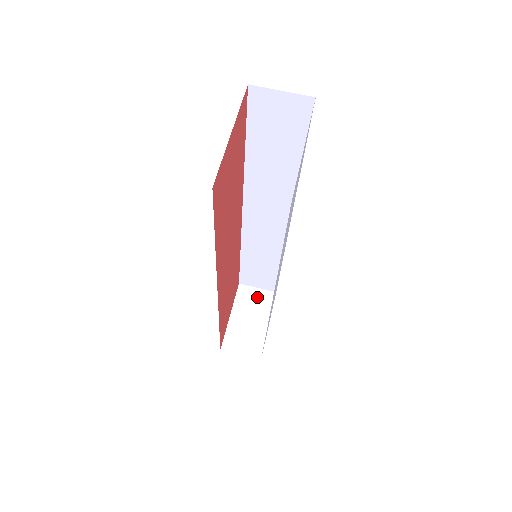
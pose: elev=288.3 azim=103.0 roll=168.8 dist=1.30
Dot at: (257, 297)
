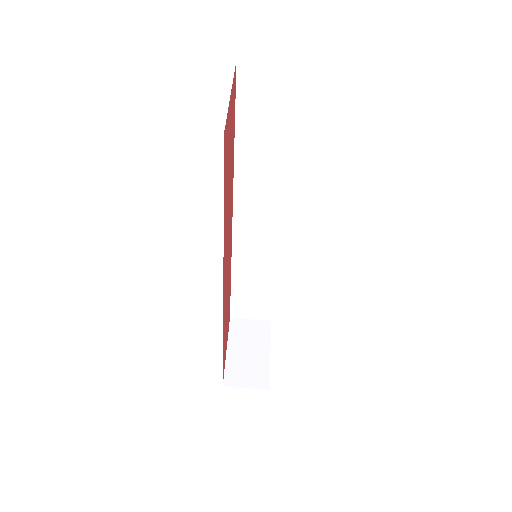
Dot at: (252, 328)
